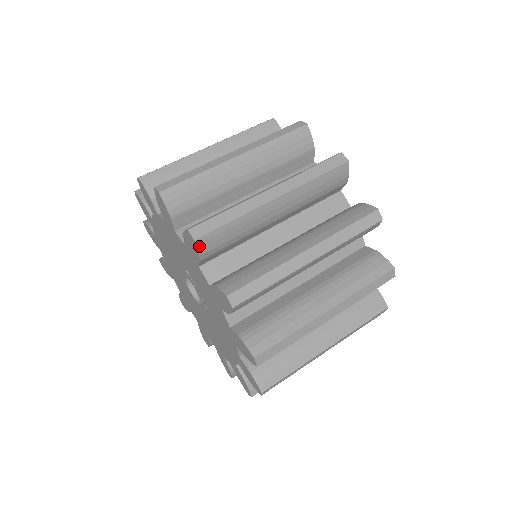
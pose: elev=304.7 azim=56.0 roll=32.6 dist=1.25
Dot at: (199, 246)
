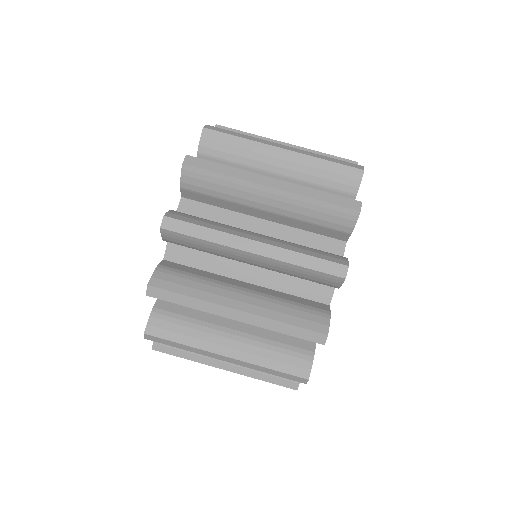
Dot at: (150, 296)
